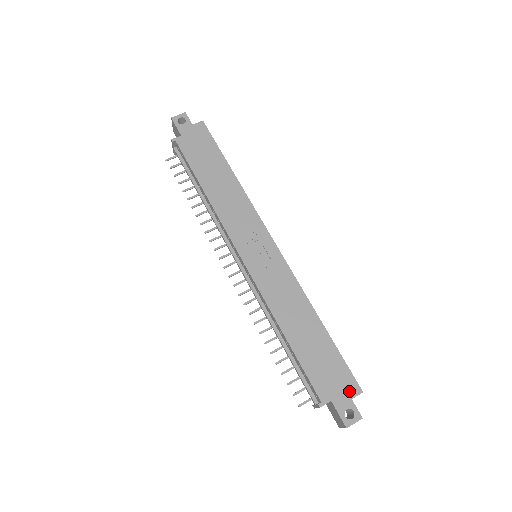
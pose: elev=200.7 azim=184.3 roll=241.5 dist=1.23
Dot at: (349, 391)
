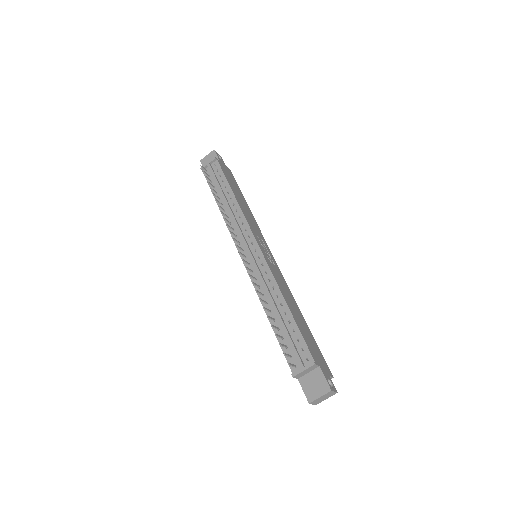
Dot at: (327, 369)
